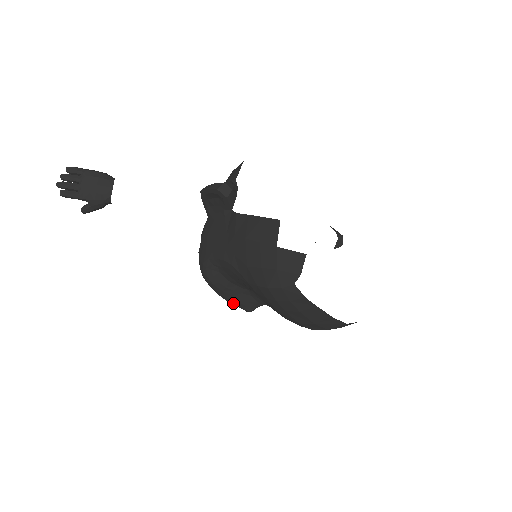
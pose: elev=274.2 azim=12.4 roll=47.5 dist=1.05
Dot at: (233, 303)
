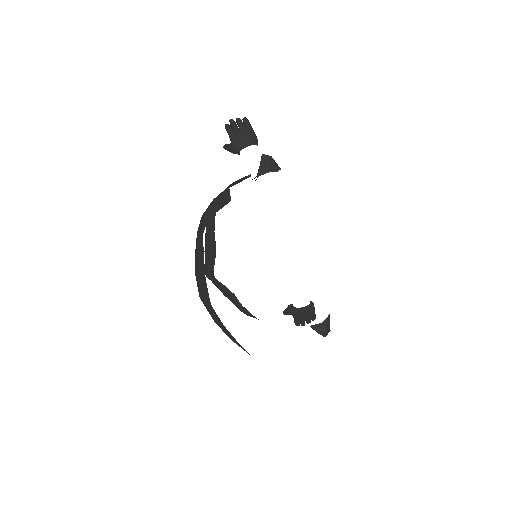
Dot at: (205, 257)
